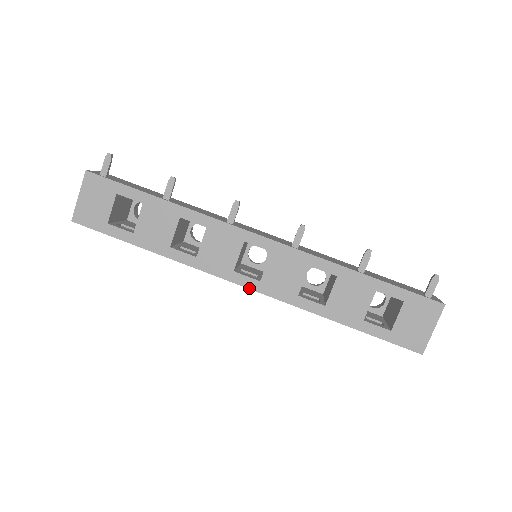
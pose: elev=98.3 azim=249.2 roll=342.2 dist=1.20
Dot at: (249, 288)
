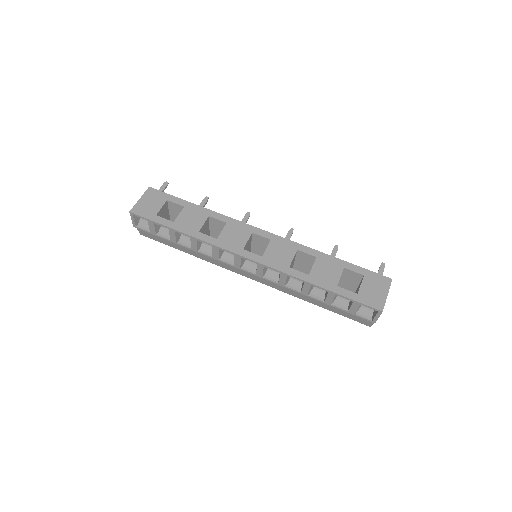
Dot at: (254, 260)
